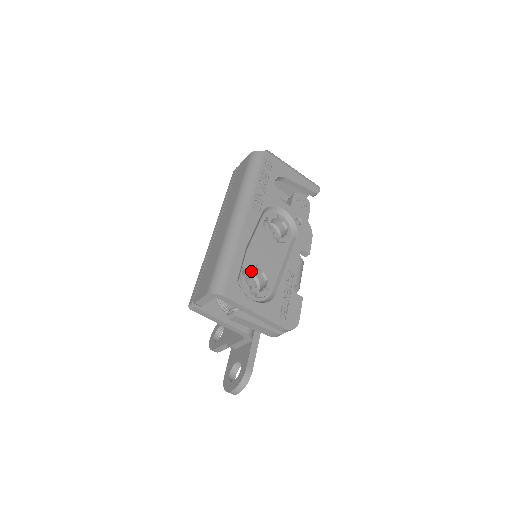
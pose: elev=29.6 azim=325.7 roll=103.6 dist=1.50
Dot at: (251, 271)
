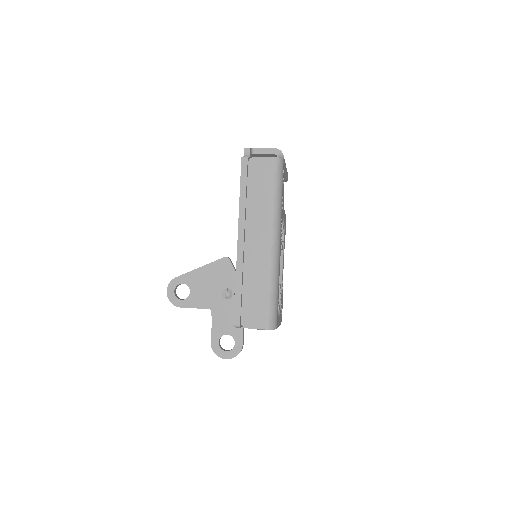
Dot at: occluded
